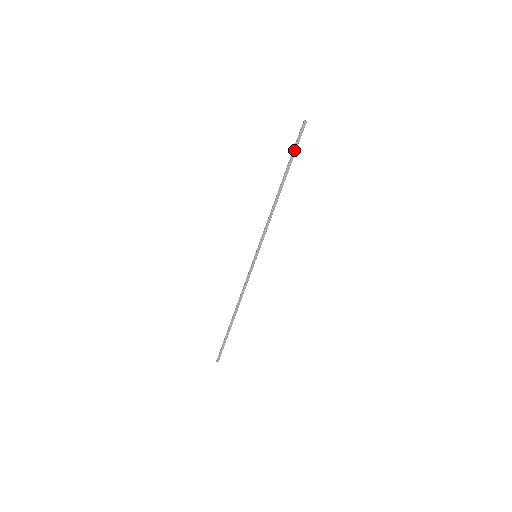
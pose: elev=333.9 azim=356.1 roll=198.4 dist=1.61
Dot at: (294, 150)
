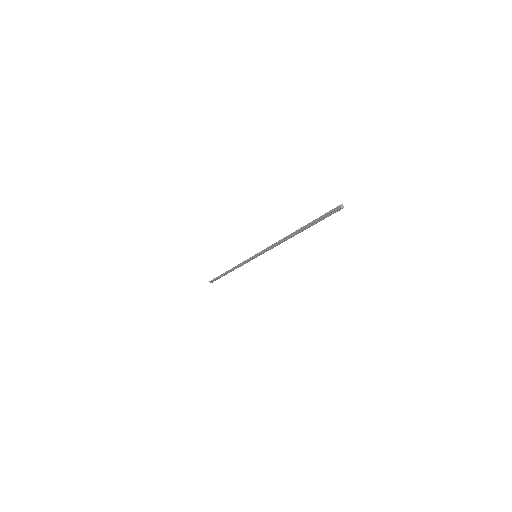
Dot at: (319, 221)
